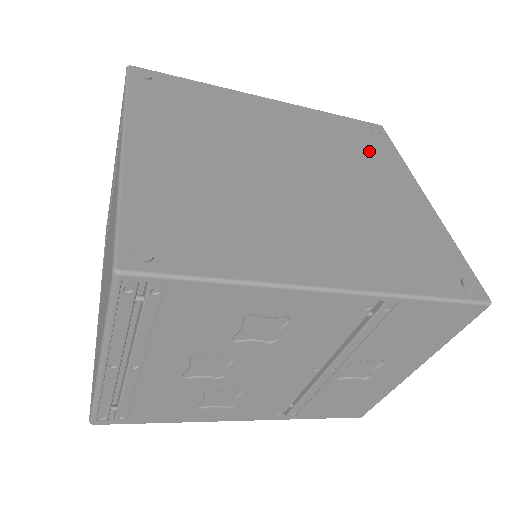
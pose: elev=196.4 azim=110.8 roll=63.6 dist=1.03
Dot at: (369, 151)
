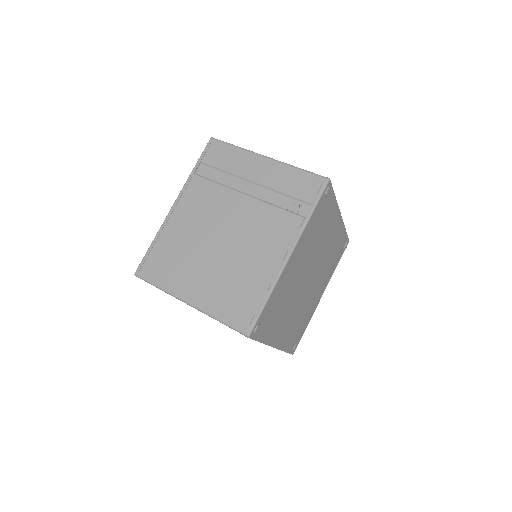
Dot at: (333, 263)
